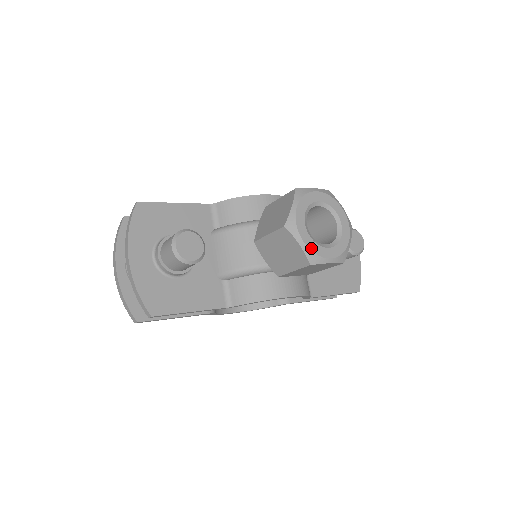
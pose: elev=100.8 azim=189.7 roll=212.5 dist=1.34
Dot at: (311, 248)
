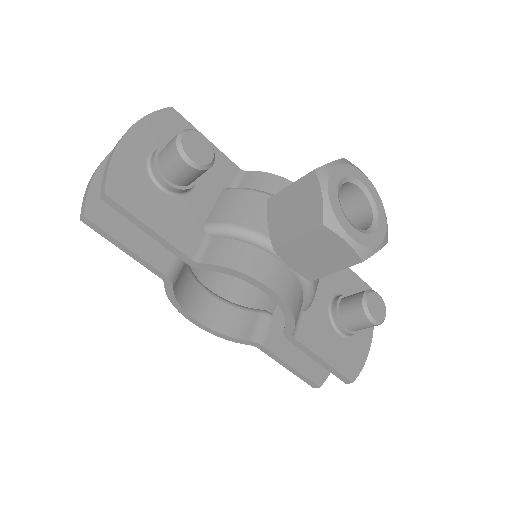
Dot at: (333, 207)
